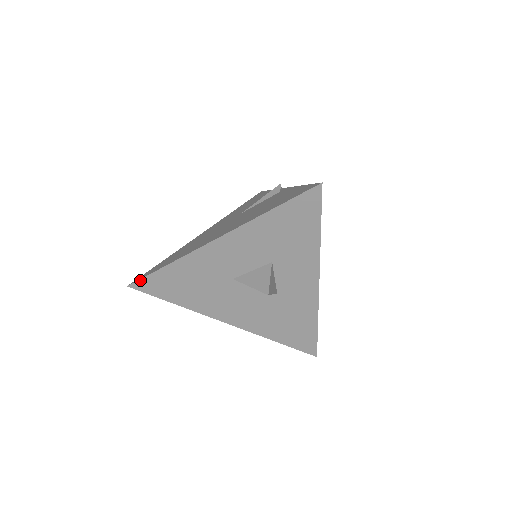
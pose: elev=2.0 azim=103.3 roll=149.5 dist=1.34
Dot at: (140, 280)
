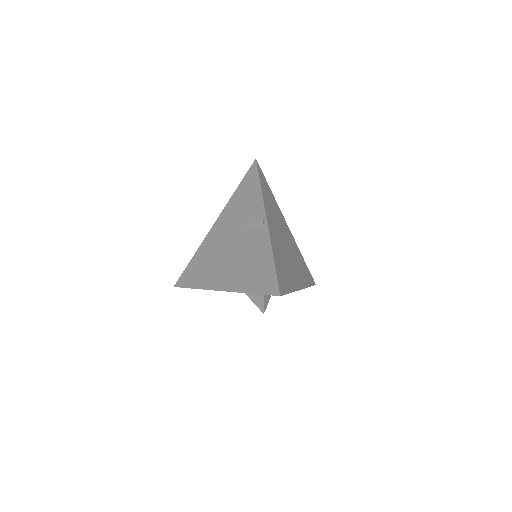
Dot at: (180, 287)
